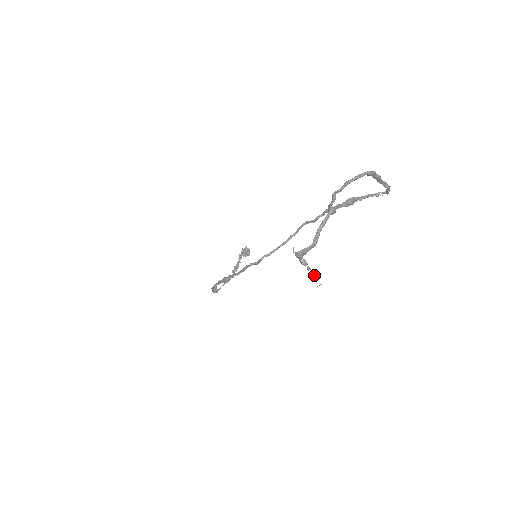
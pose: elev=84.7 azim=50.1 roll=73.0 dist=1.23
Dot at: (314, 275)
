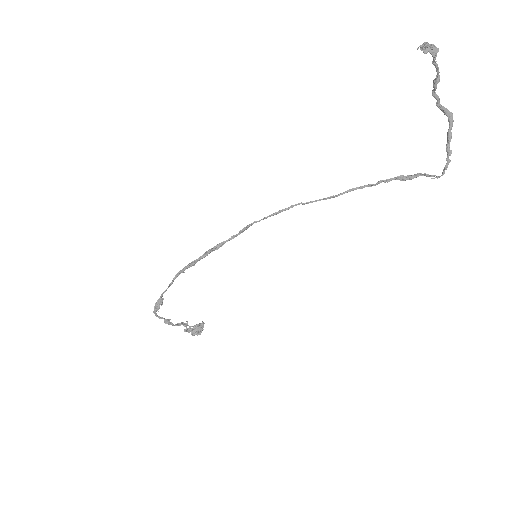
Dot at: (435, 46)
